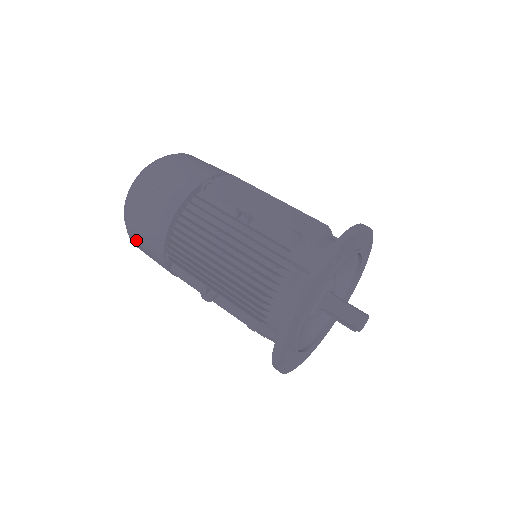
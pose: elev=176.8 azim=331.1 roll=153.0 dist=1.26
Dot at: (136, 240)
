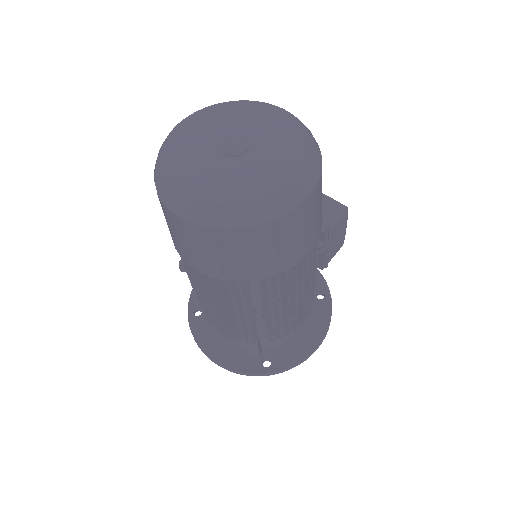
Dot at: occluded
